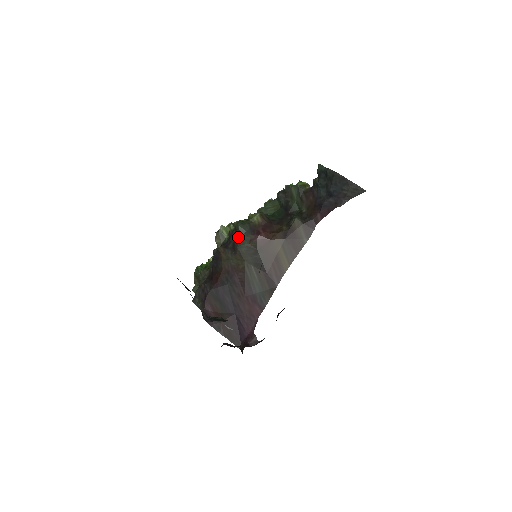
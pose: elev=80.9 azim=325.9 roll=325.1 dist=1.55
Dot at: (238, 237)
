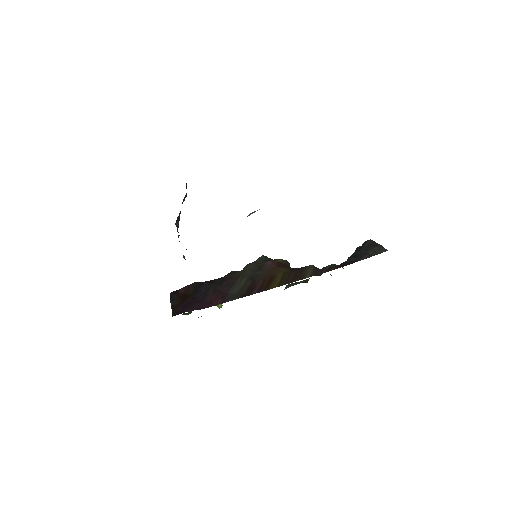
Dot at: (255, 261)
